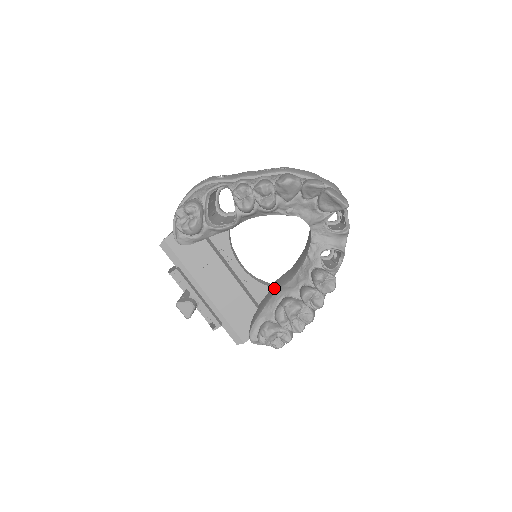
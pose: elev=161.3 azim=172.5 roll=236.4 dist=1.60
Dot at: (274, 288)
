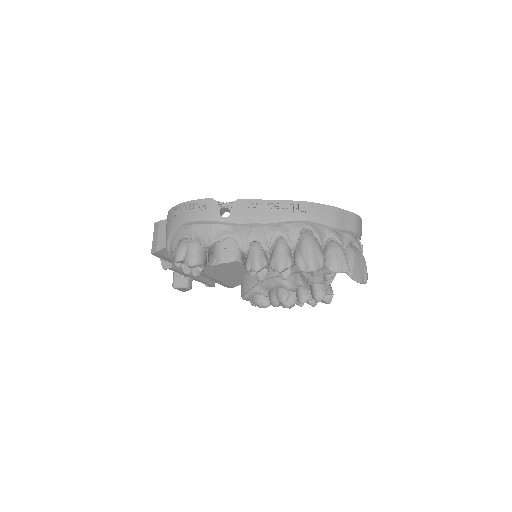
Dot at: occluded
